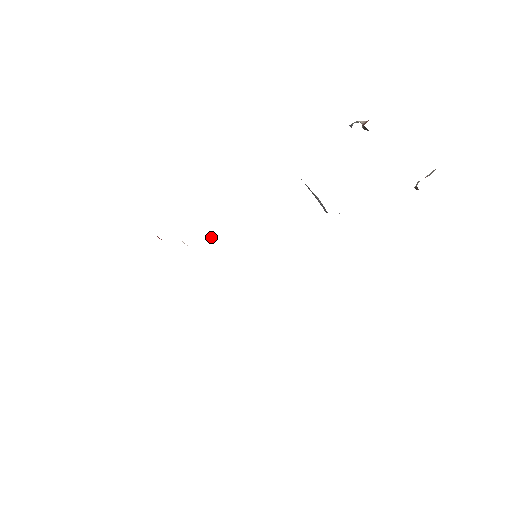
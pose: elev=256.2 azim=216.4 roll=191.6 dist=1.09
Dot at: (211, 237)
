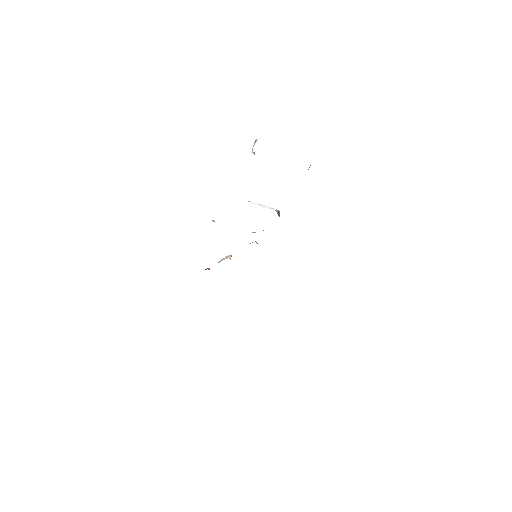
Dot at: (229, 257)
